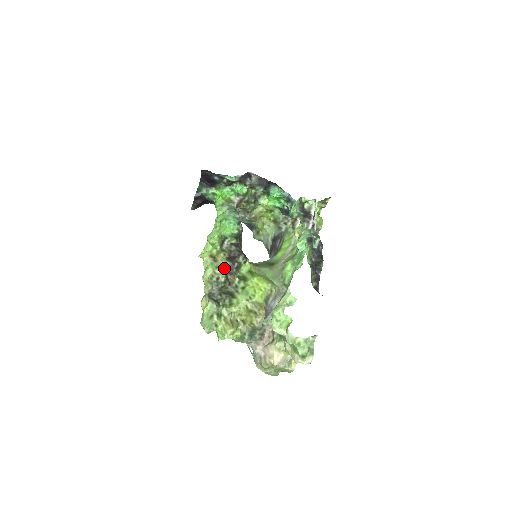
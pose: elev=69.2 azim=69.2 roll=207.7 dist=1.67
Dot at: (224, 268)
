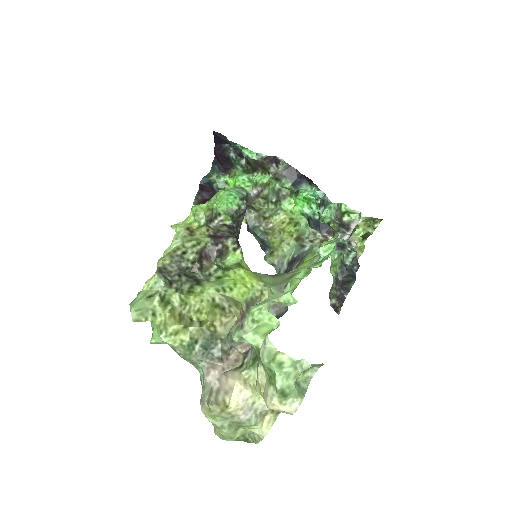
Dot at: (200, 243)
